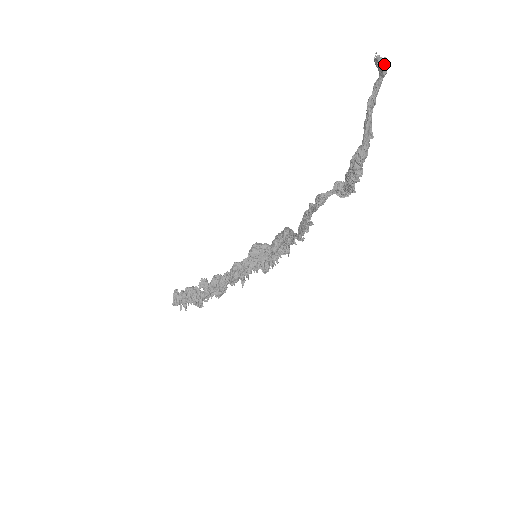
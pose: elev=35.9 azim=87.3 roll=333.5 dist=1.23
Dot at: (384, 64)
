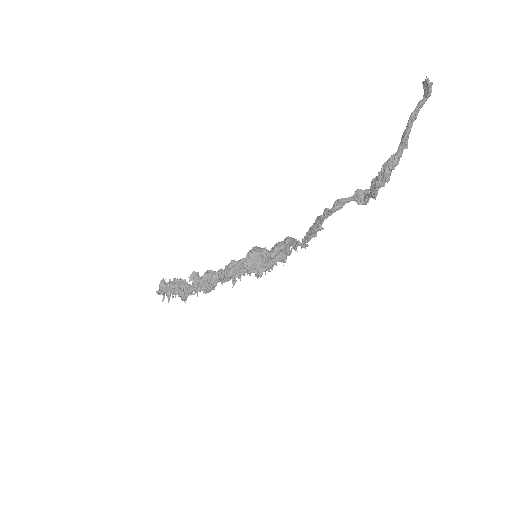
Dot at: (430, 88)
